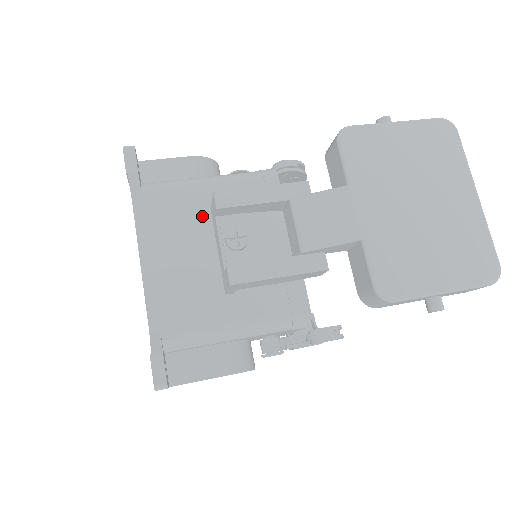
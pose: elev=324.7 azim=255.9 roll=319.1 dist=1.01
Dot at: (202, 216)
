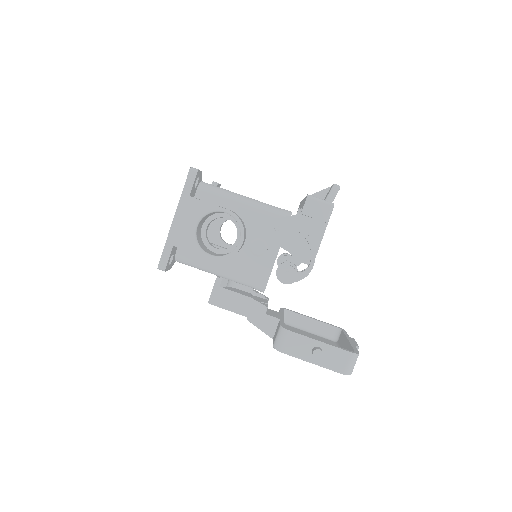
Dot at: occluded
